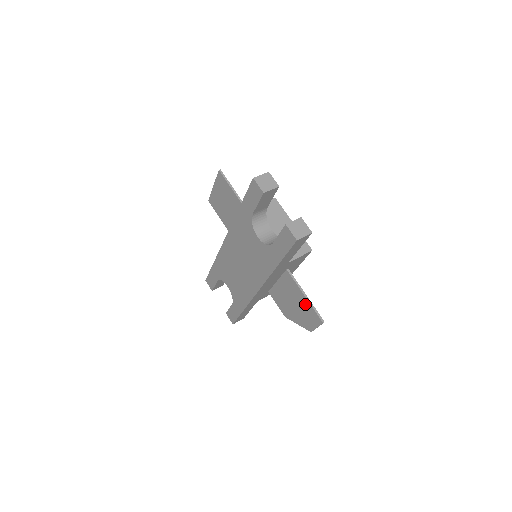
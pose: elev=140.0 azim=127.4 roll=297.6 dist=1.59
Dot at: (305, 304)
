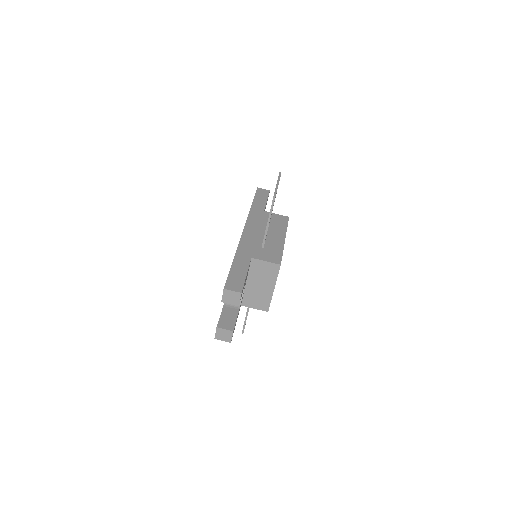
Dot at: occluded
